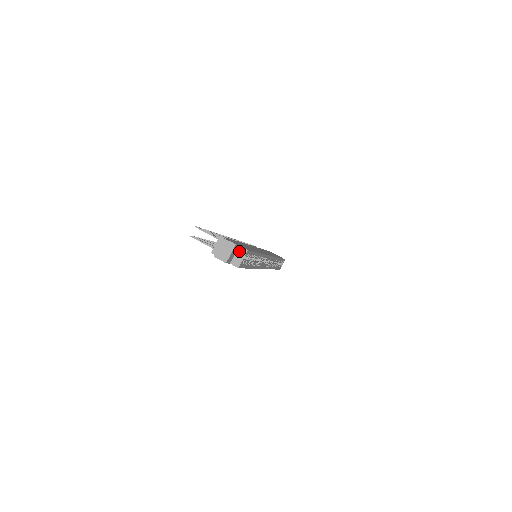
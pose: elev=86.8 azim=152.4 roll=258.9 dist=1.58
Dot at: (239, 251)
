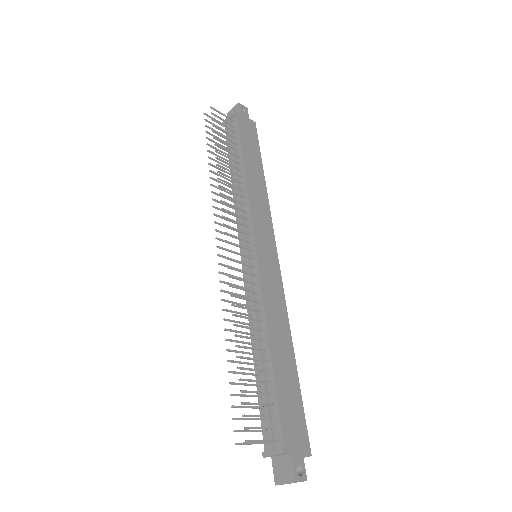
Dot at: (301, 458)
